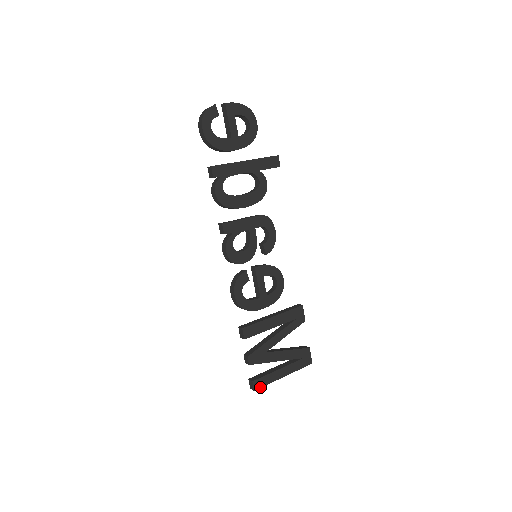
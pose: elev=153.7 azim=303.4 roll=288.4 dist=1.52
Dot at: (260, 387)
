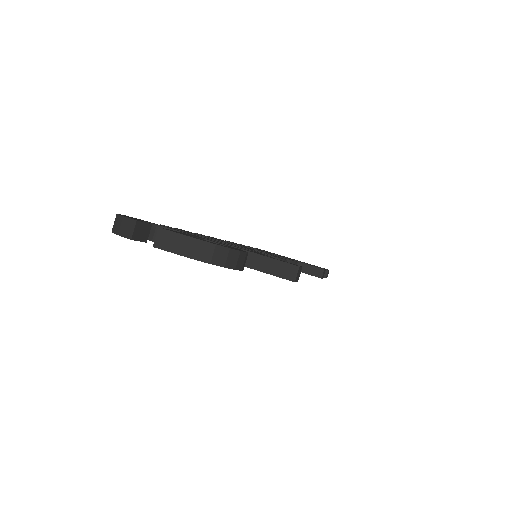
Dot at: occluded
